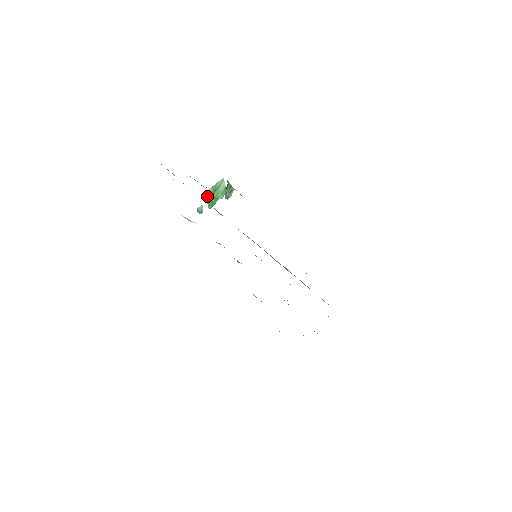
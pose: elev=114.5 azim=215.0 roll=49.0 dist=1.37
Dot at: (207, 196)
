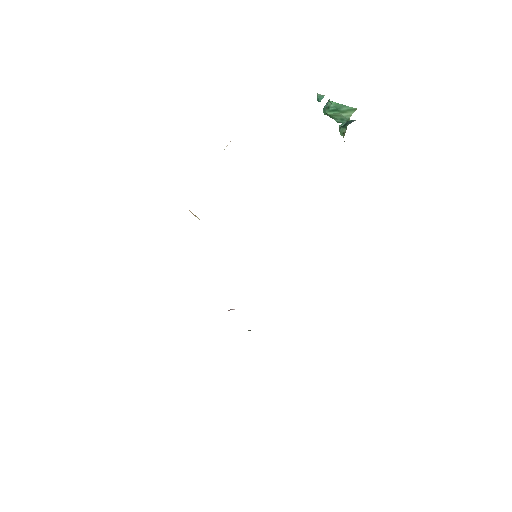
Dot at: (328, 102)
